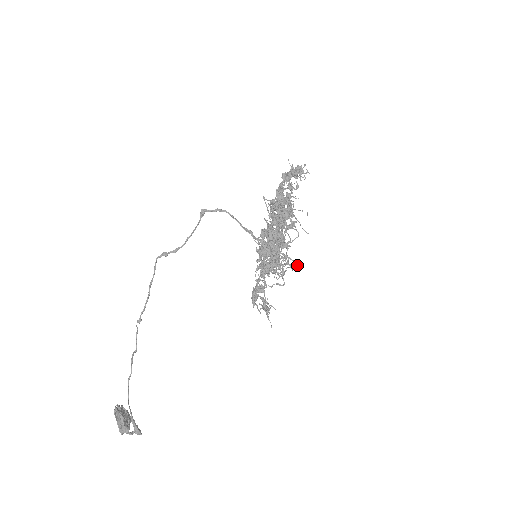
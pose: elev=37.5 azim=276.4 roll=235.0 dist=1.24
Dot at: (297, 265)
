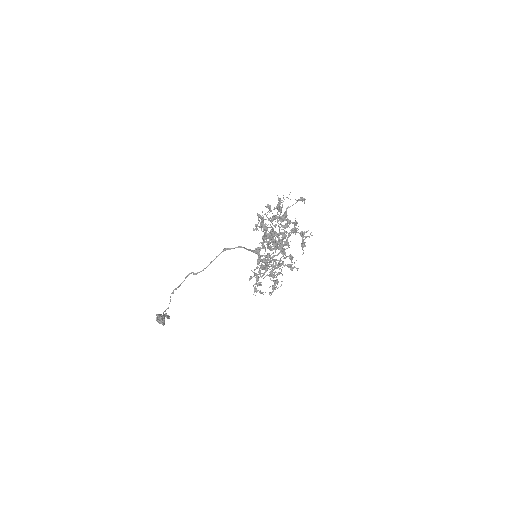
Dot at: occluded
